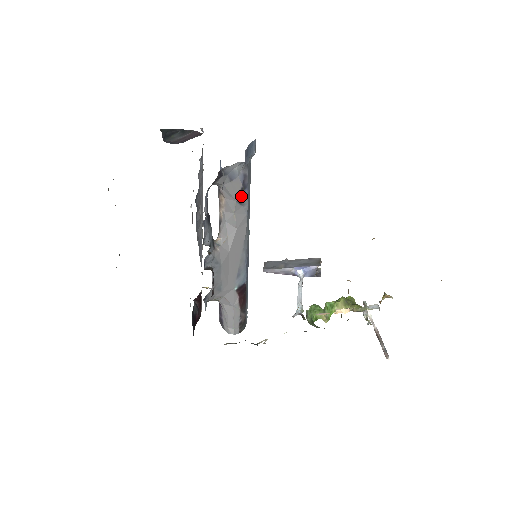
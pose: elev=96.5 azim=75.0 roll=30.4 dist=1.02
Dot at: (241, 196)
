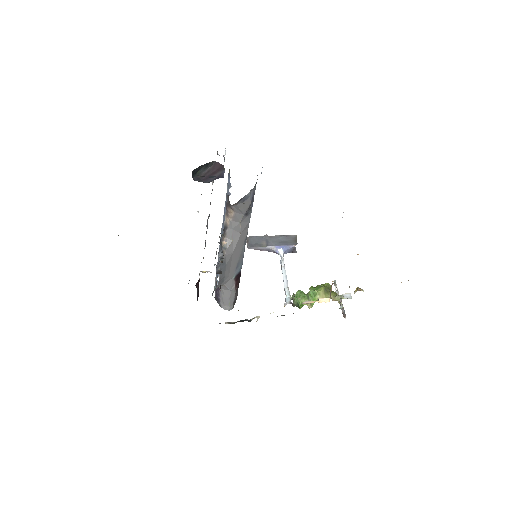
Dot at: (248, 209)
